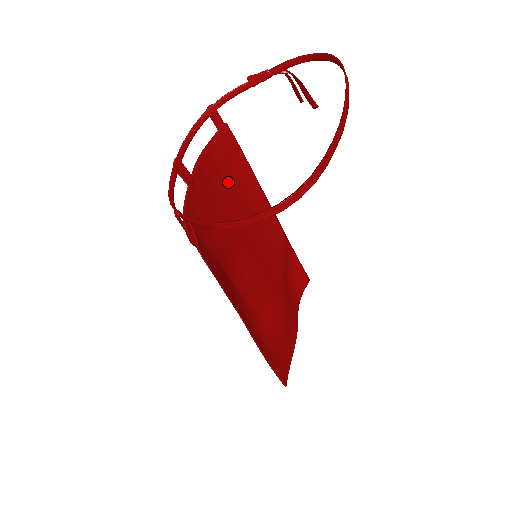
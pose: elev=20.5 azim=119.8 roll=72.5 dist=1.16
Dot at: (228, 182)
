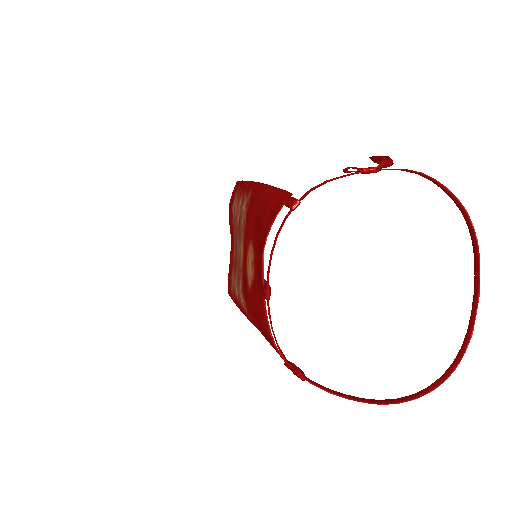
Dot at: occluded
